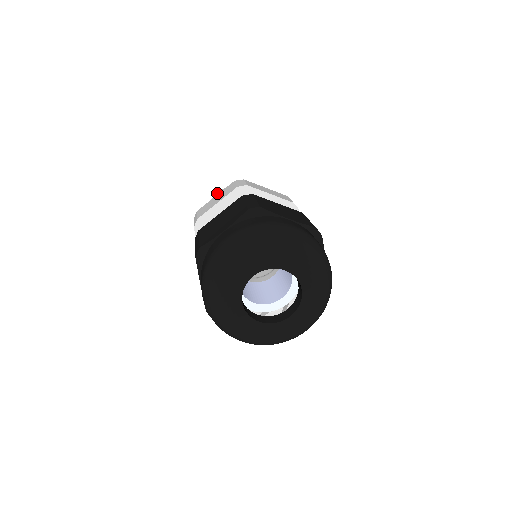
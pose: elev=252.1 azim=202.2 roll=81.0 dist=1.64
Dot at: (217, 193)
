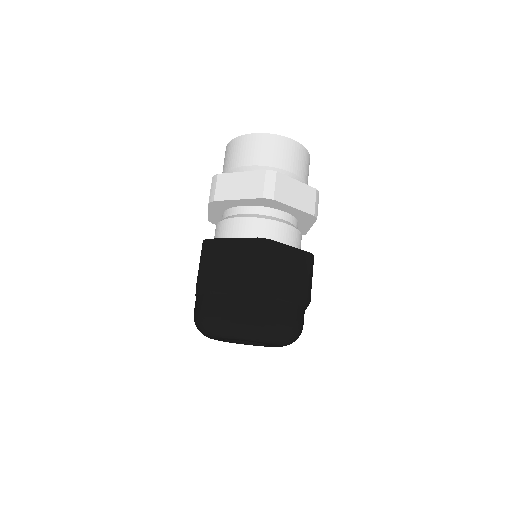
Dot at: occluded
